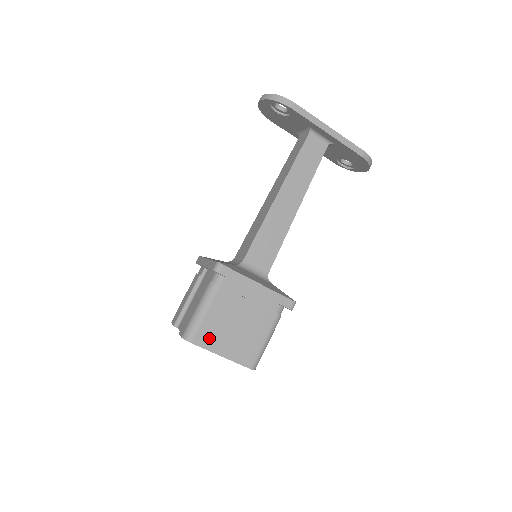
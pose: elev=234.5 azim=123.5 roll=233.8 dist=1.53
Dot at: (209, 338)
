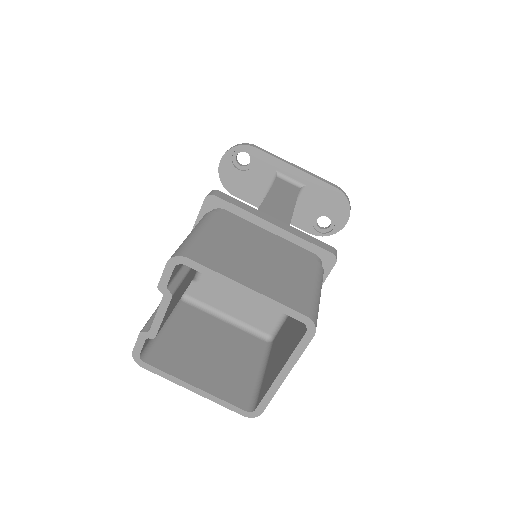
Dot at: (218, 260)
